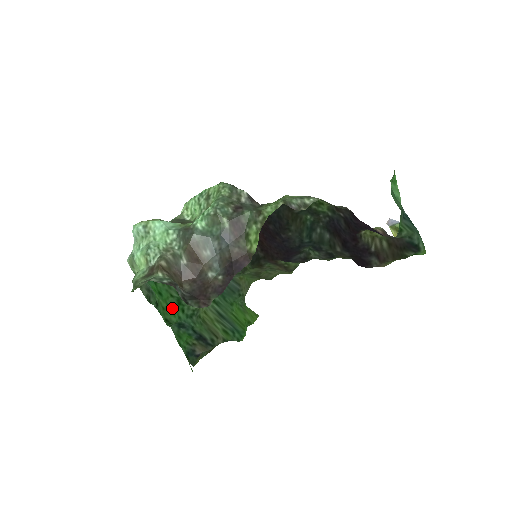
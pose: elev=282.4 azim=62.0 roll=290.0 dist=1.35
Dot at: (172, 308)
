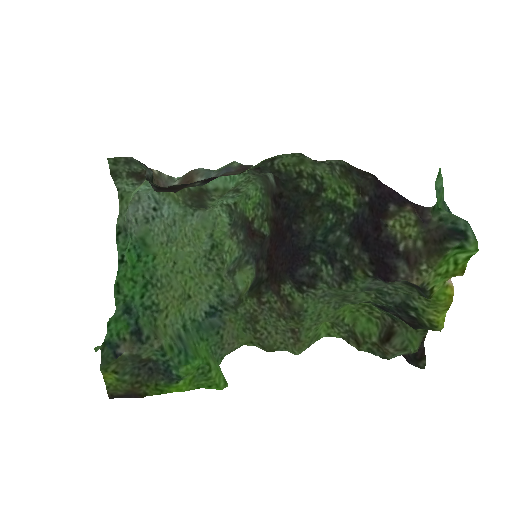
Dot at: (134, 284)
